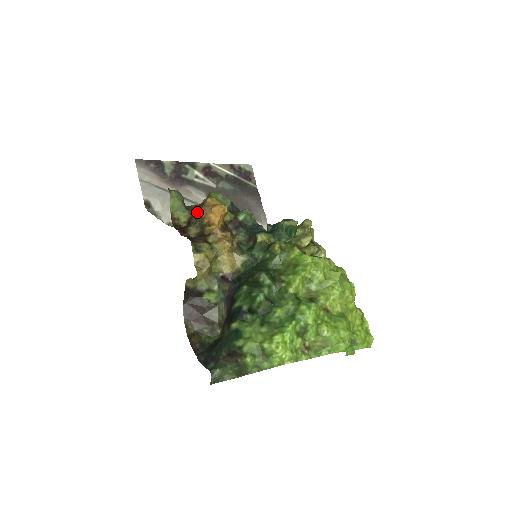
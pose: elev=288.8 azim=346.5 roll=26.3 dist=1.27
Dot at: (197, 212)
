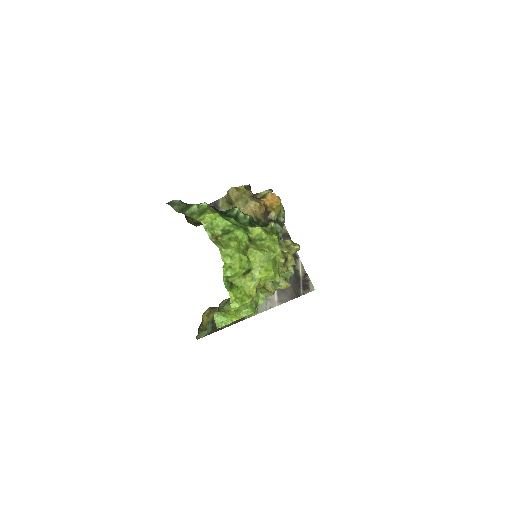
Dot at: occluded
